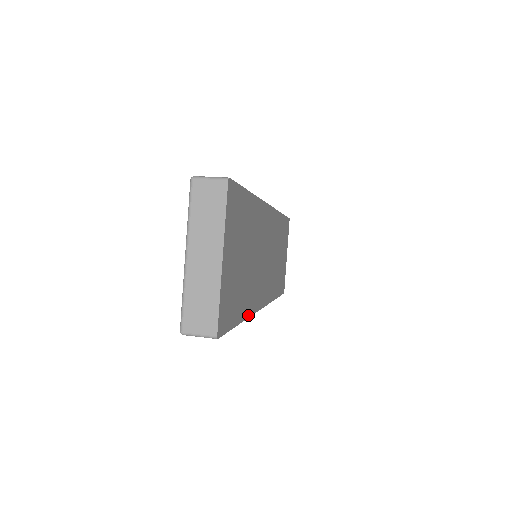
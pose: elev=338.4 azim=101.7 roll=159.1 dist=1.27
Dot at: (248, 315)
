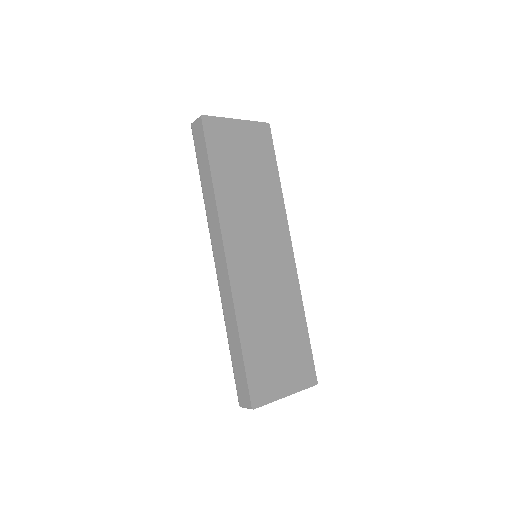
Dot at: (217, 197)
